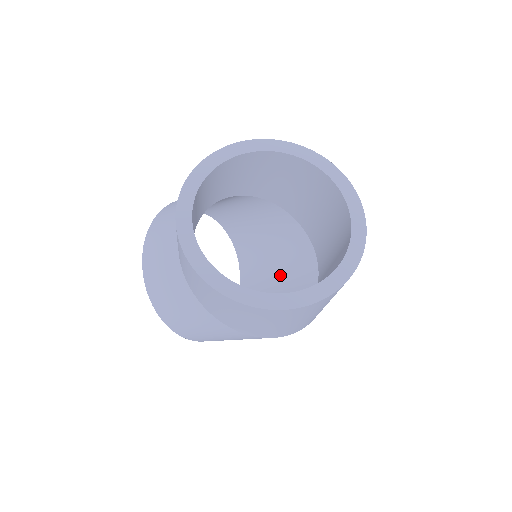
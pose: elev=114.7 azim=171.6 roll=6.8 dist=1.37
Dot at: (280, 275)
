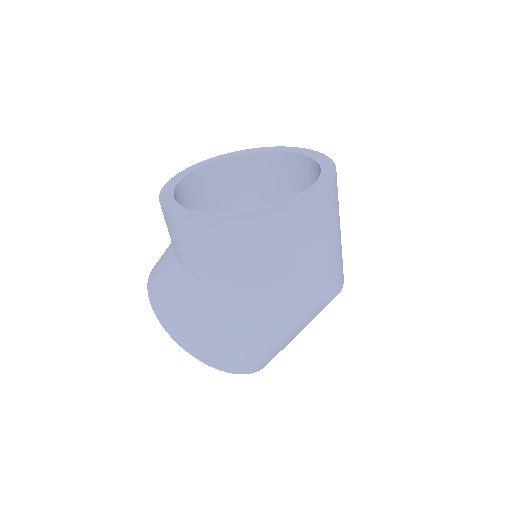
Dot at: occluded
